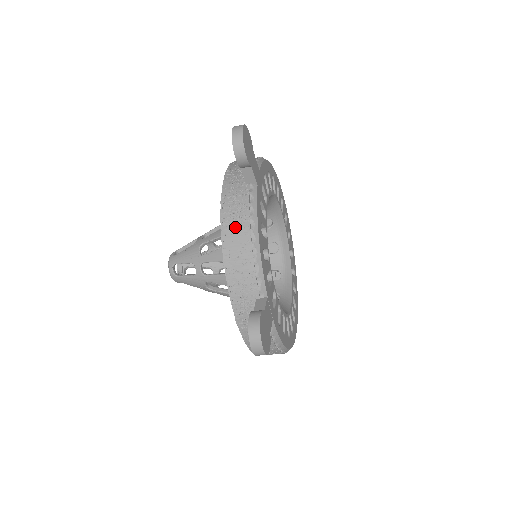
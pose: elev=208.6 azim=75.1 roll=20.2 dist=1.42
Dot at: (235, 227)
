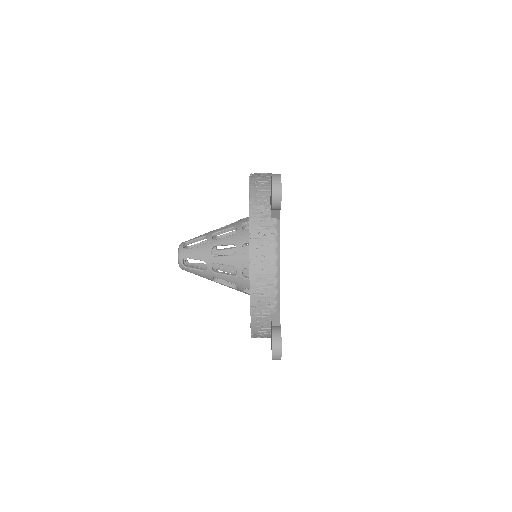
Dot at: (262, 258)
